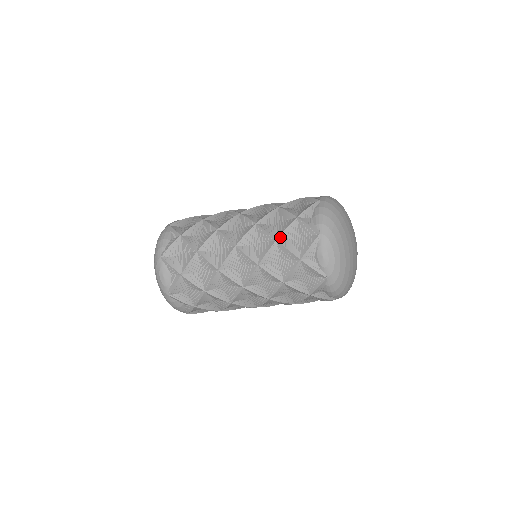
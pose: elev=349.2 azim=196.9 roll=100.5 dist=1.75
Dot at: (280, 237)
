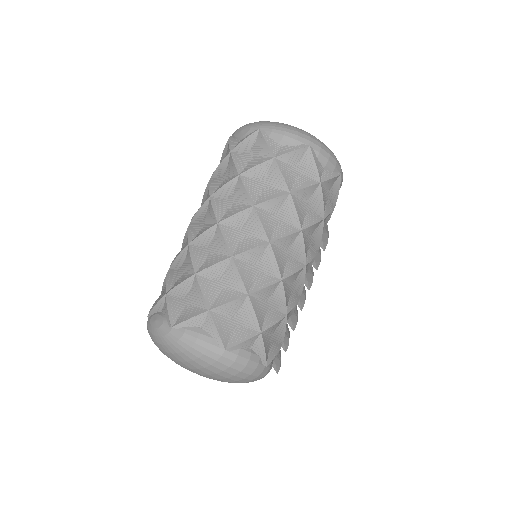
Dot at: occluded
